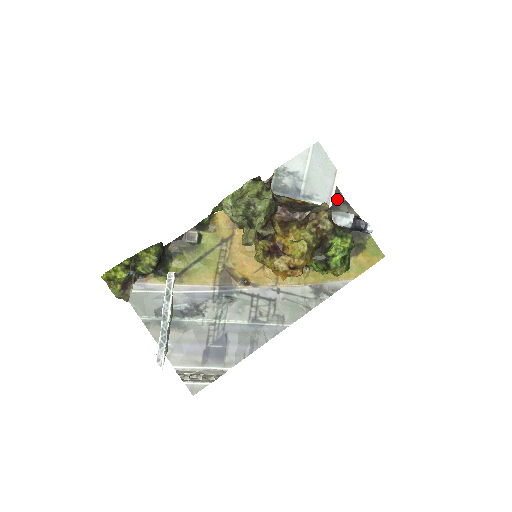
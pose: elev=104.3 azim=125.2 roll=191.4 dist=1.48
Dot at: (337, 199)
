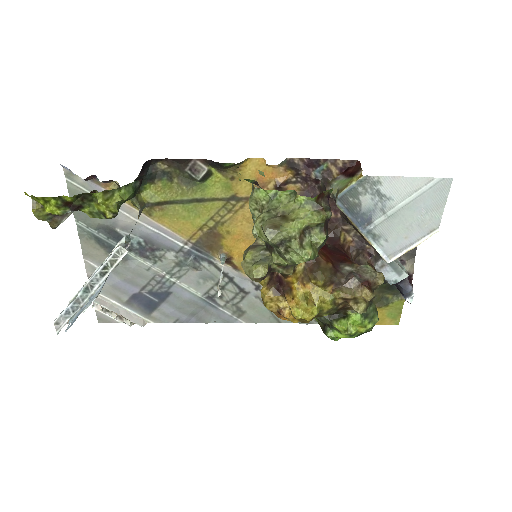
Dot at: occluded
